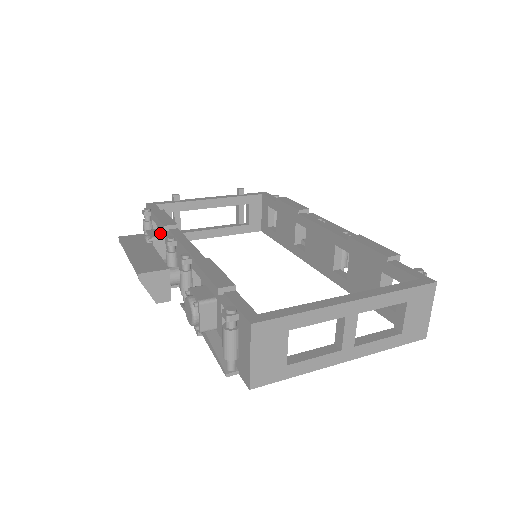
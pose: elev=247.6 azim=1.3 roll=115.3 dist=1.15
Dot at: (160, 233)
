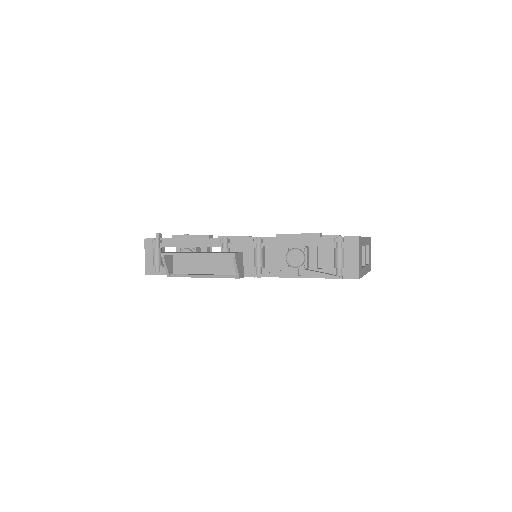
Dot at: (193, 246)
